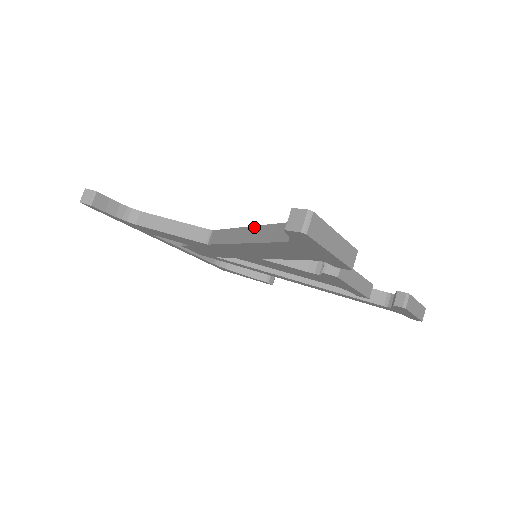
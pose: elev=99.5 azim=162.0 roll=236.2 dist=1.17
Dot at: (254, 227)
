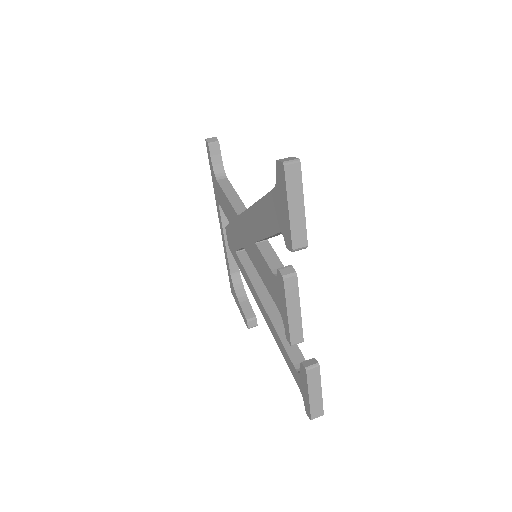
Dot at: occluded
